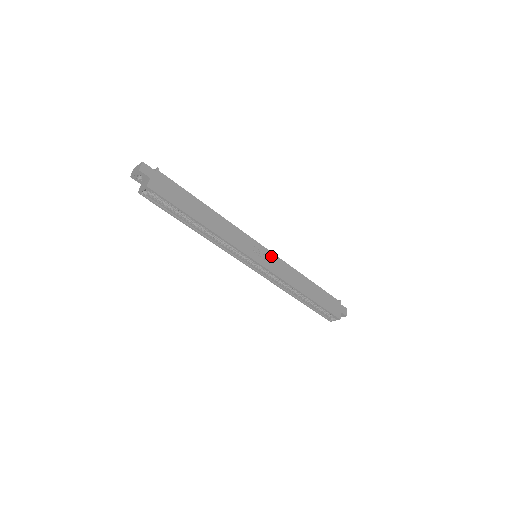
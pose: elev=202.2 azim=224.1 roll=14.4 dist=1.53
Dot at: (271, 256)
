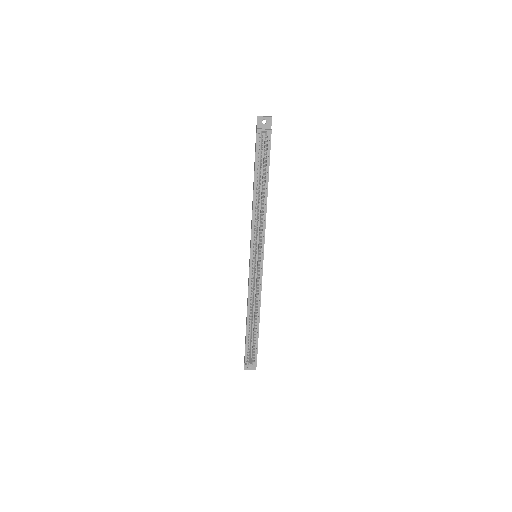
Dot at: occluded
